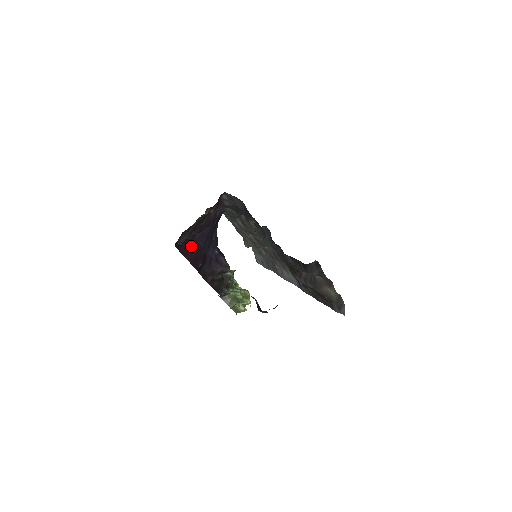
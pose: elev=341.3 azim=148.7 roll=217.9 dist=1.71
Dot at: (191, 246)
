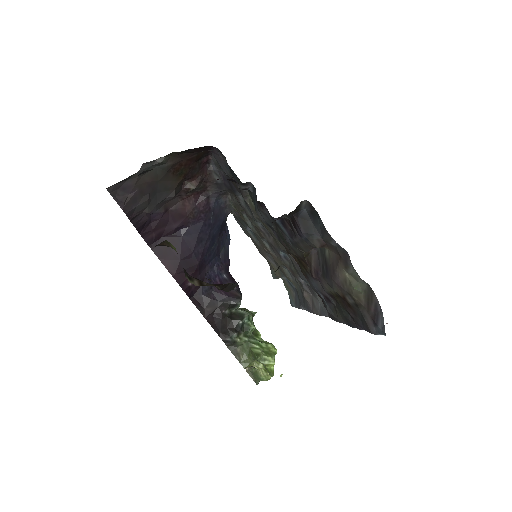
Dot at: occluded
